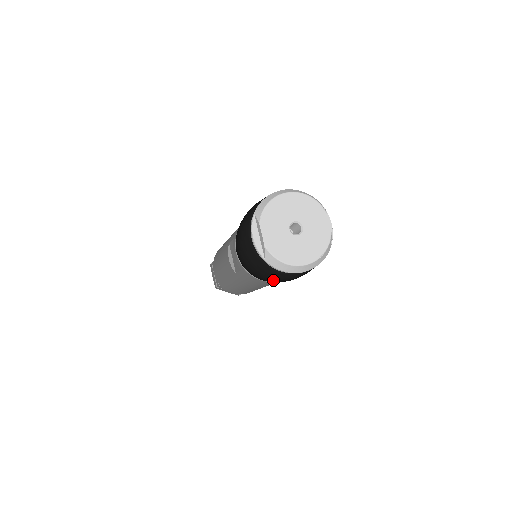
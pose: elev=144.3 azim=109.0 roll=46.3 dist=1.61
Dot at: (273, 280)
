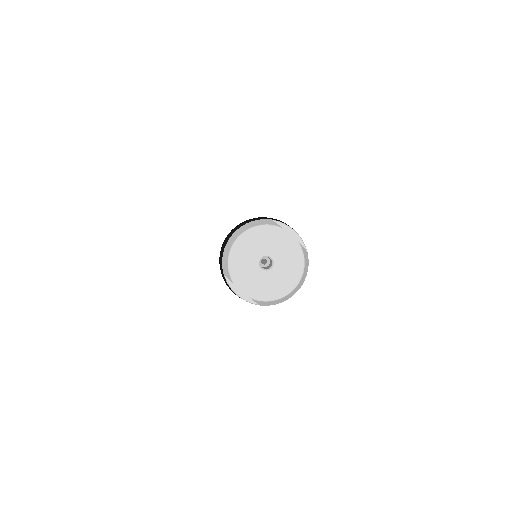
Dot at: occluded
